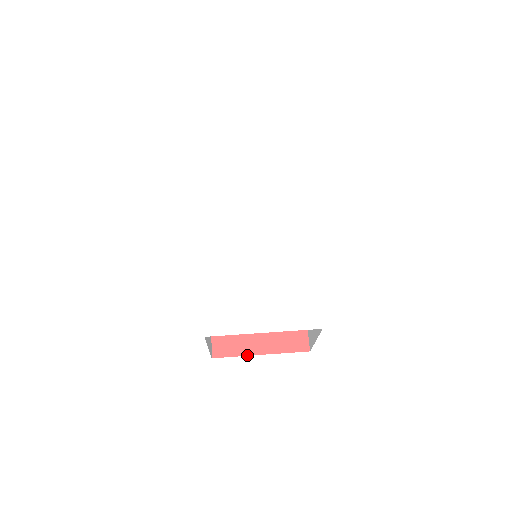
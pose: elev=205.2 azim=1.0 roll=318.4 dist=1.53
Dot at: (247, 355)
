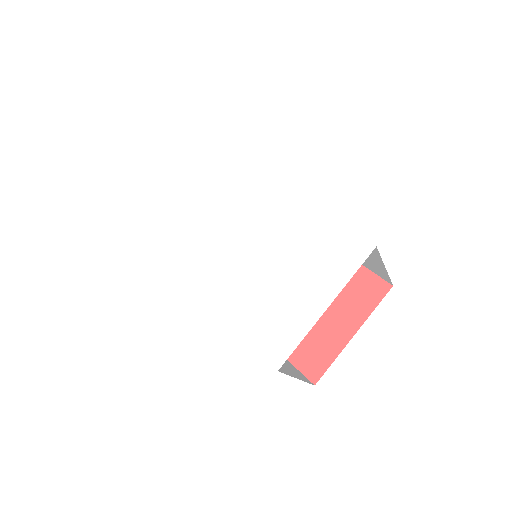
Dot at: (342, 349)
